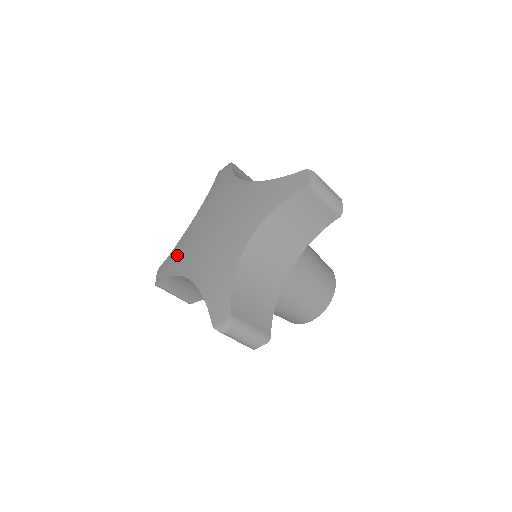
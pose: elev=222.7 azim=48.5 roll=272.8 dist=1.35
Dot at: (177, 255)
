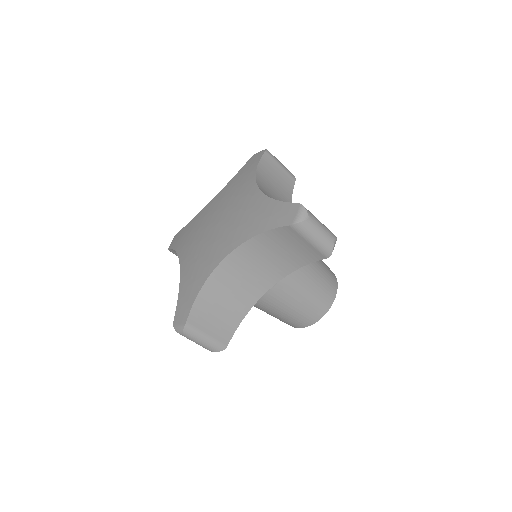
Dot at: (186, 232)
